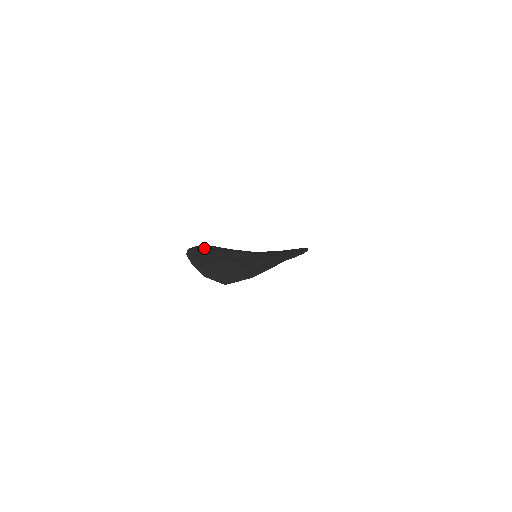
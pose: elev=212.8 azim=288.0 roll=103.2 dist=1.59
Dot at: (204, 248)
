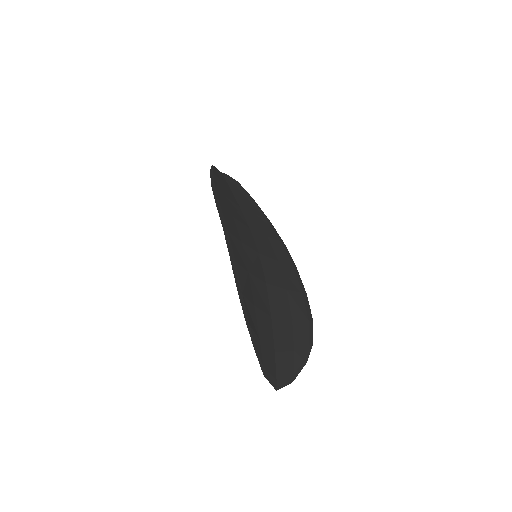
Dot at: (240, 272)
